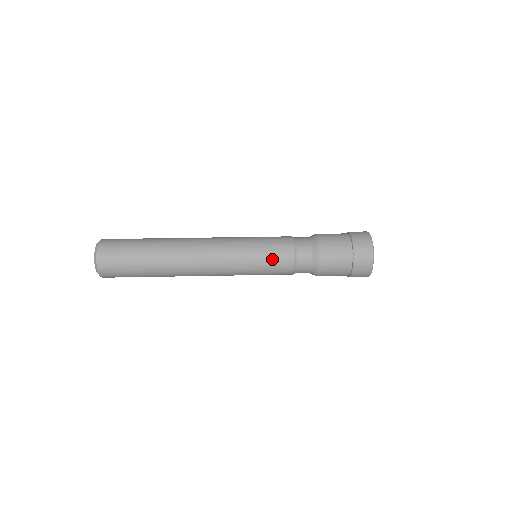
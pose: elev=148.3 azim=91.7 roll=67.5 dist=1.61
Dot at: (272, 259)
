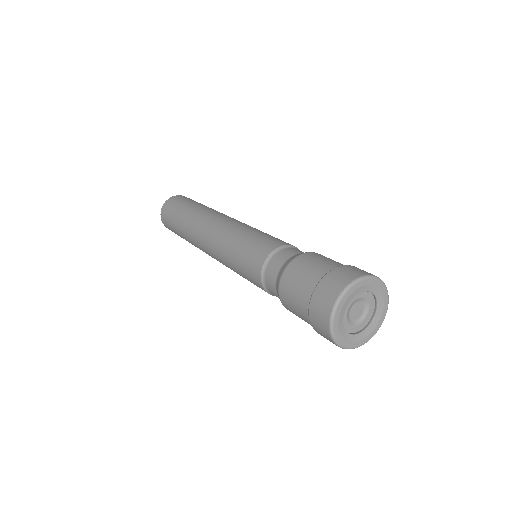
Dot at: (246, 275)
